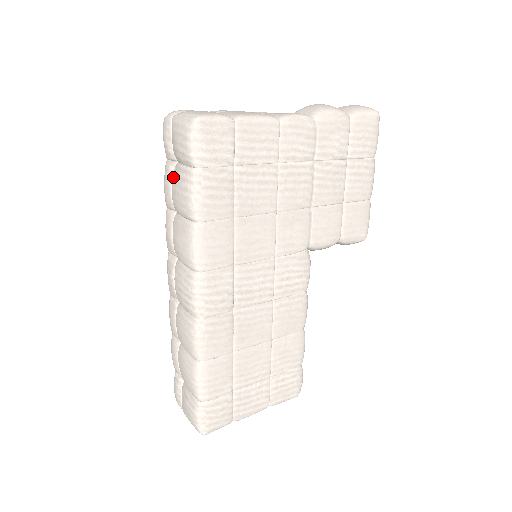
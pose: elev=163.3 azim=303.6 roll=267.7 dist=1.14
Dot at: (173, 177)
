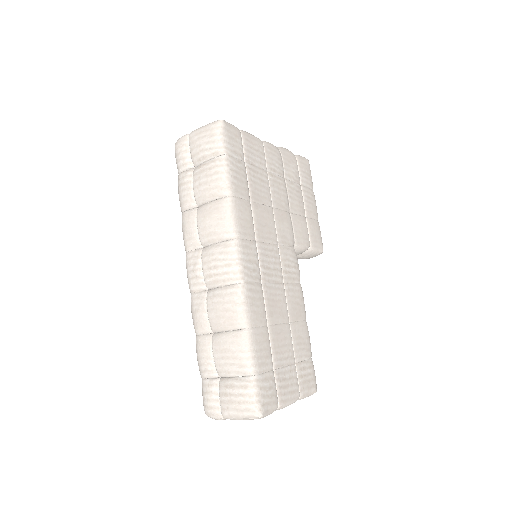
Dot at: (195, 176)
